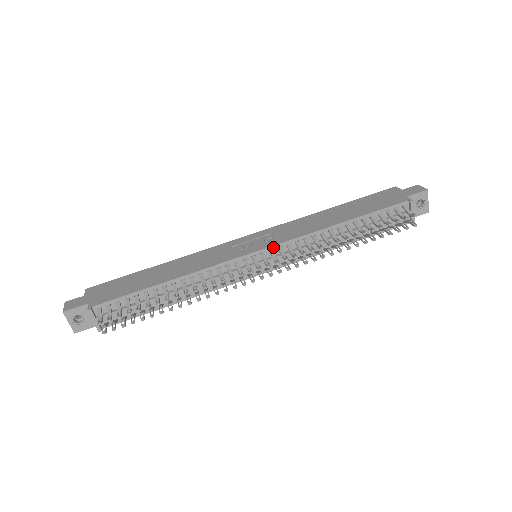
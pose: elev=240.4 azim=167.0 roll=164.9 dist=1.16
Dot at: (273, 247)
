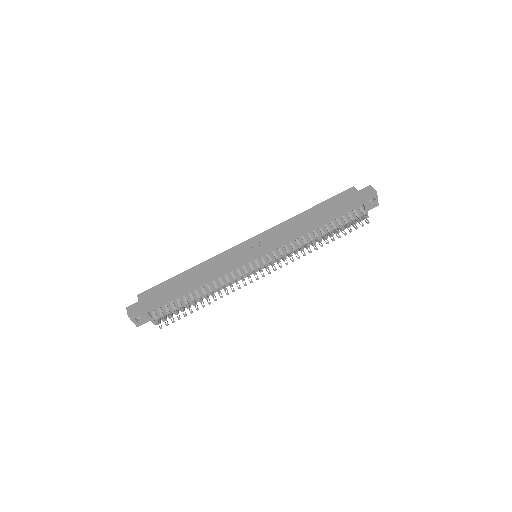
Dot at: (268, 252)
